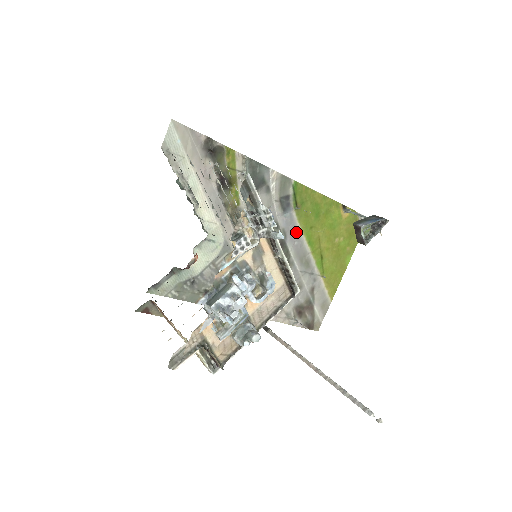
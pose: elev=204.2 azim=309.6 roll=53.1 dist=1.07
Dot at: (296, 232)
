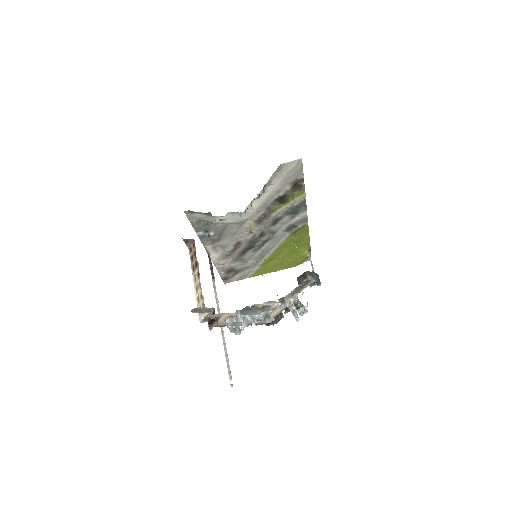
Dot at: (277, 242)
